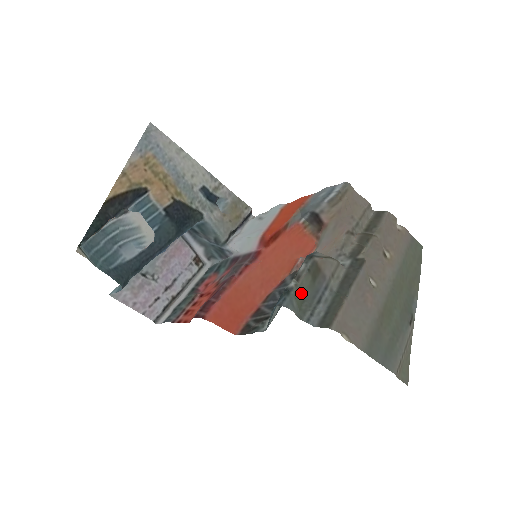
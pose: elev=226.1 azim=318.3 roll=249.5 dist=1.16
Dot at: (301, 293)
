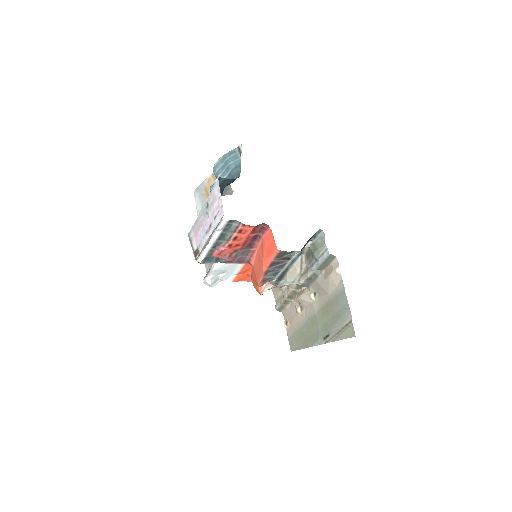
Dot at: (312, 250)
